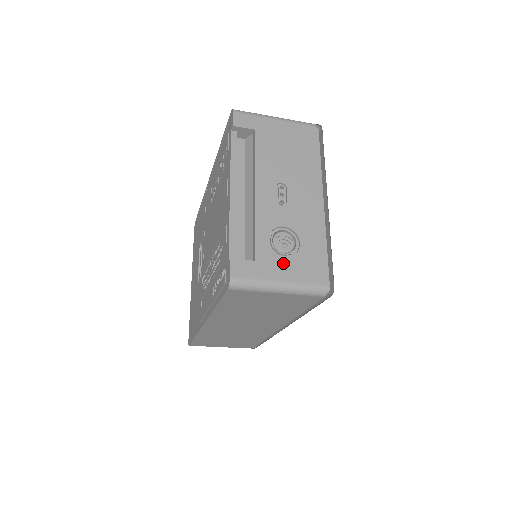
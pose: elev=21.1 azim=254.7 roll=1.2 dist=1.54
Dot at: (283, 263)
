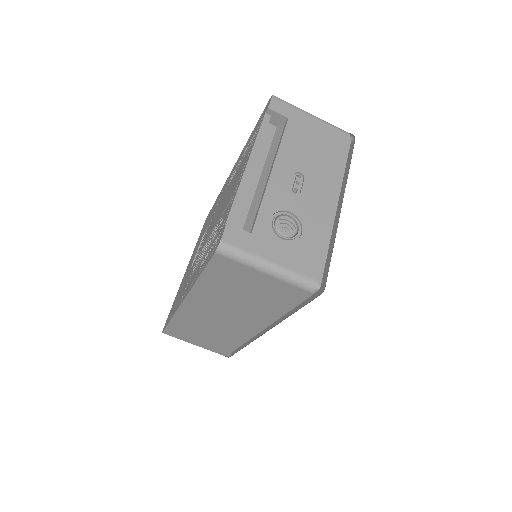
Dot at: (279, 245)
